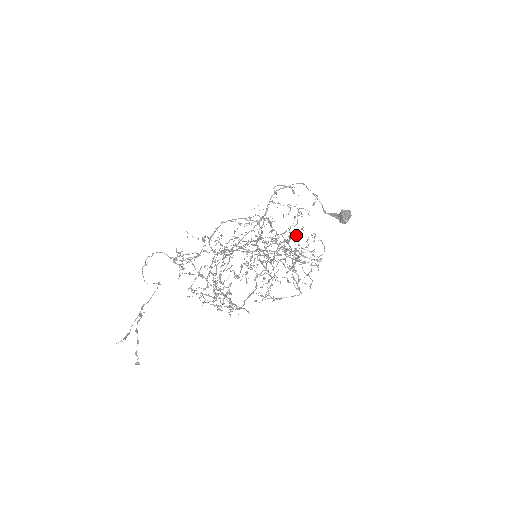
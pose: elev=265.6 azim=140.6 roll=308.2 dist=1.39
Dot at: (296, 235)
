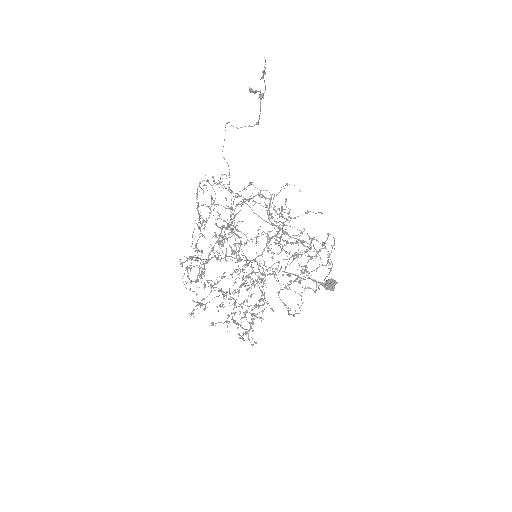
Dot at: occluded
